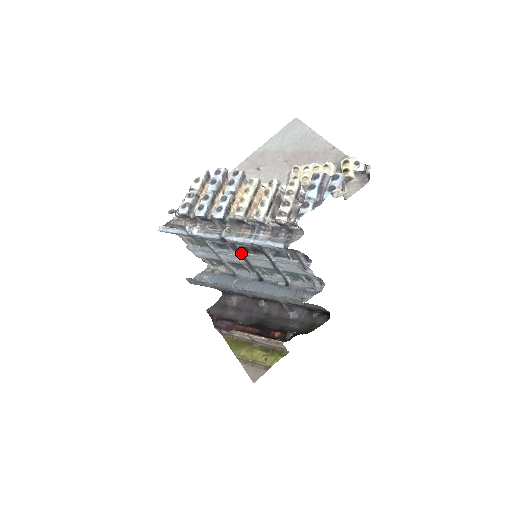
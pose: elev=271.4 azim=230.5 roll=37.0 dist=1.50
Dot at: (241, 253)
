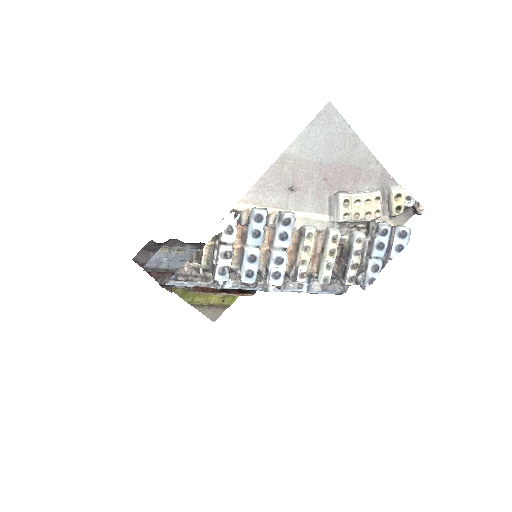
Dot at: occluded
